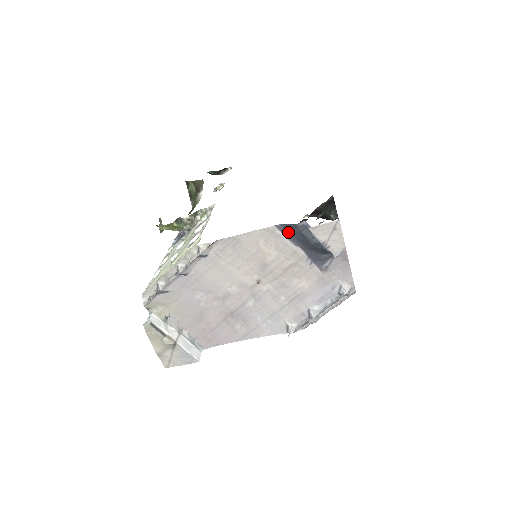
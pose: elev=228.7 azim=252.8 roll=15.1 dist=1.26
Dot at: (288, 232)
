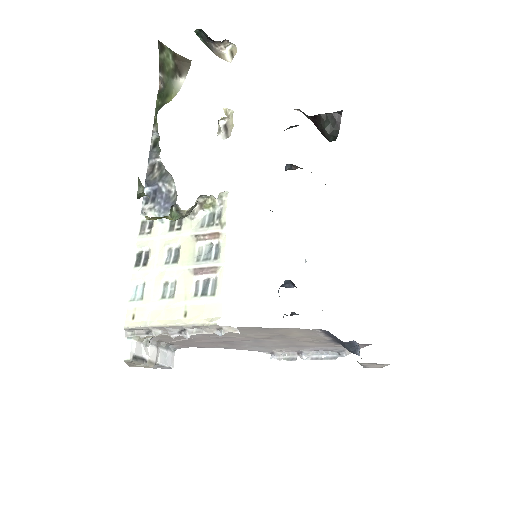
Dot at: (329, 335)
